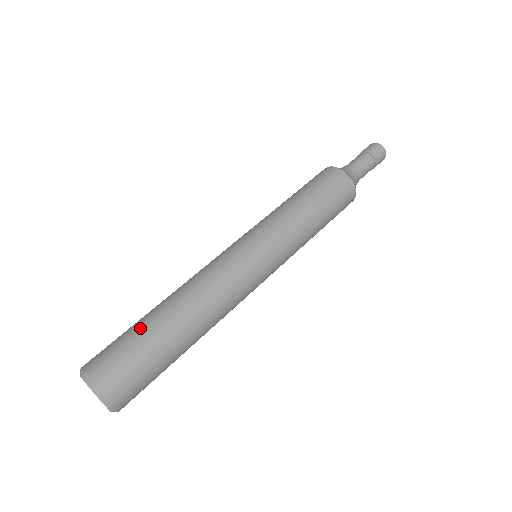
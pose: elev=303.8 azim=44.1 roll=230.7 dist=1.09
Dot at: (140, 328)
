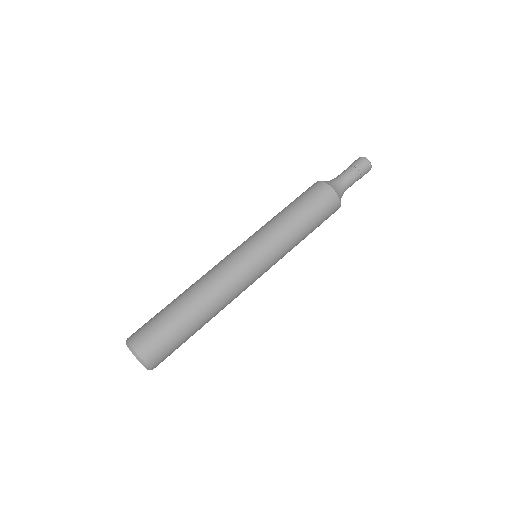
Dot at: (177, 325)
